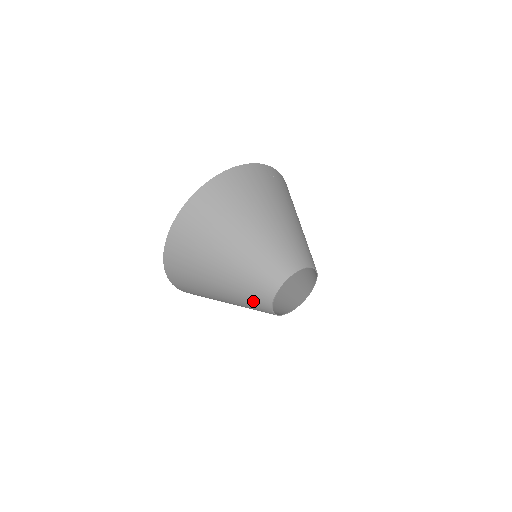
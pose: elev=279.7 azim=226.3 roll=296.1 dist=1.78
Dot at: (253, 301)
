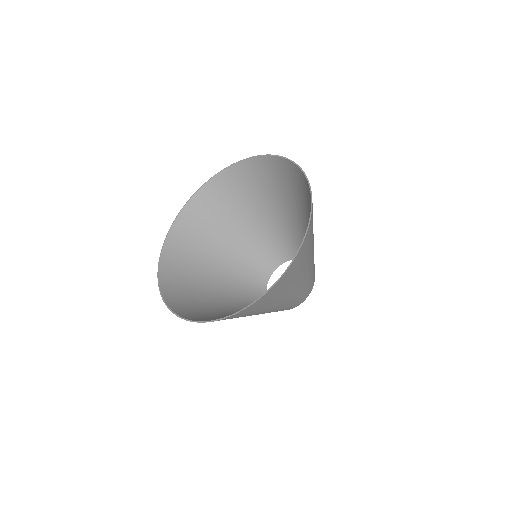
Dot at: occluded
